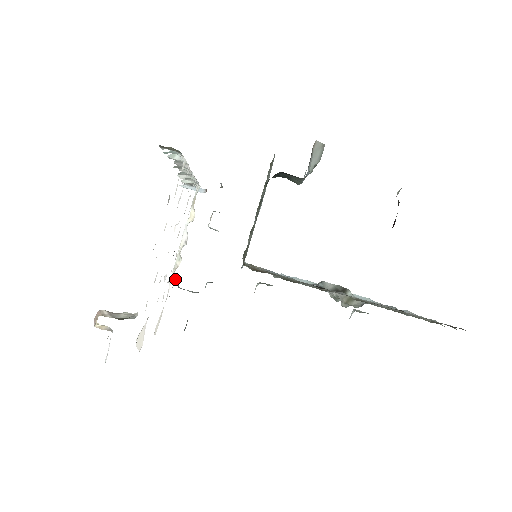
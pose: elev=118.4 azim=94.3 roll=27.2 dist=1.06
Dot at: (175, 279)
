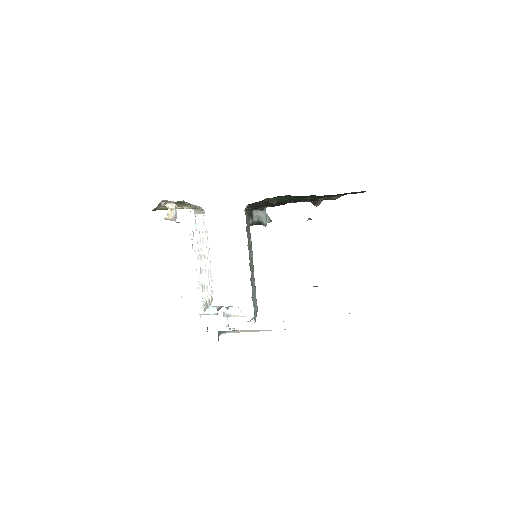
Dot at: occluded
